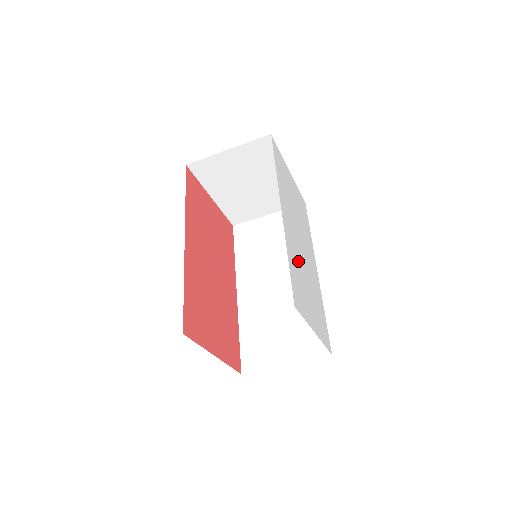
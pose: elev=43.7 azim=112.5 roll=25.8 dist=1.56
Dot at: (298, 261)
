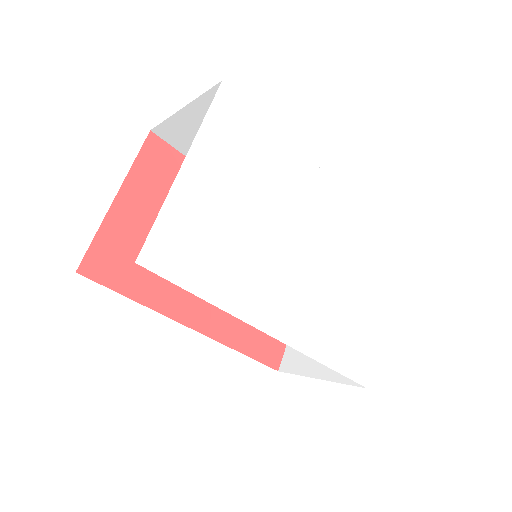
Dot at: (326, 307)
